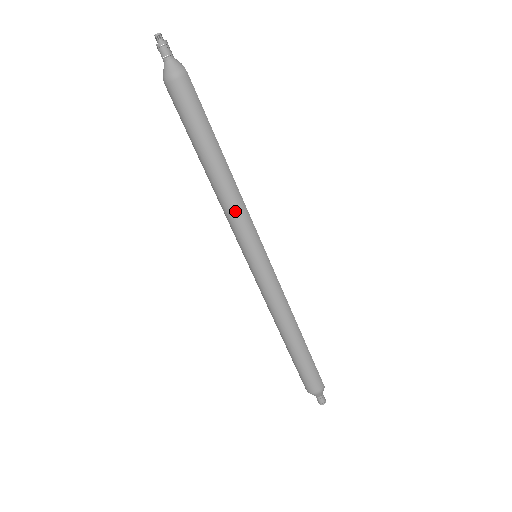
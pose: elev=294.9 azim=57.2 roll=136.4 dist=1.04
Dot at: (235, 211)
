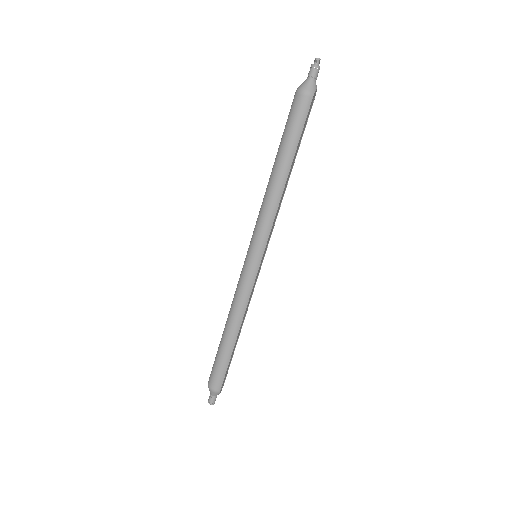
Dot at: (265, 211)
